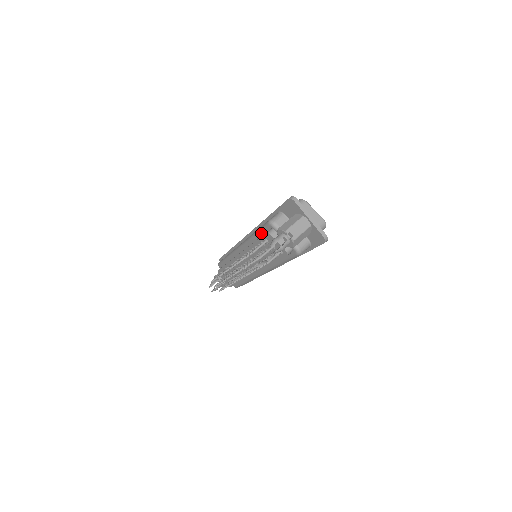
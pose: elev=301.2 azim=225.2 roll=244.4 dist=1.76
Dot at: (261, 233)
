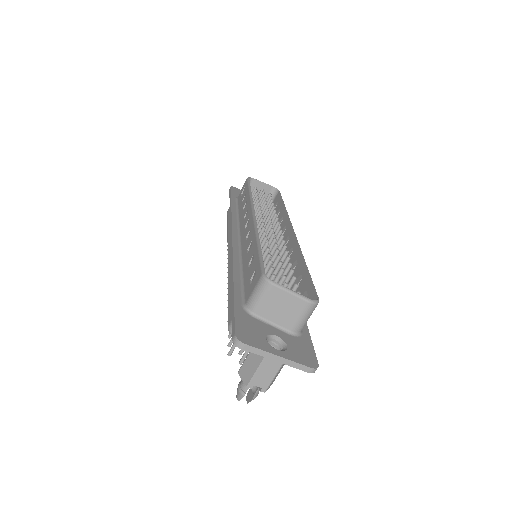
Dot at: occluded
